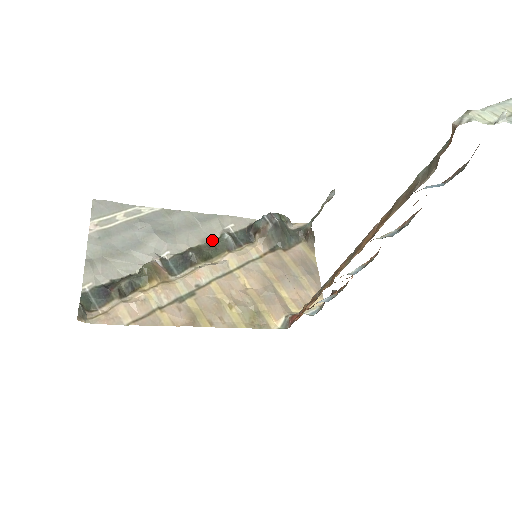
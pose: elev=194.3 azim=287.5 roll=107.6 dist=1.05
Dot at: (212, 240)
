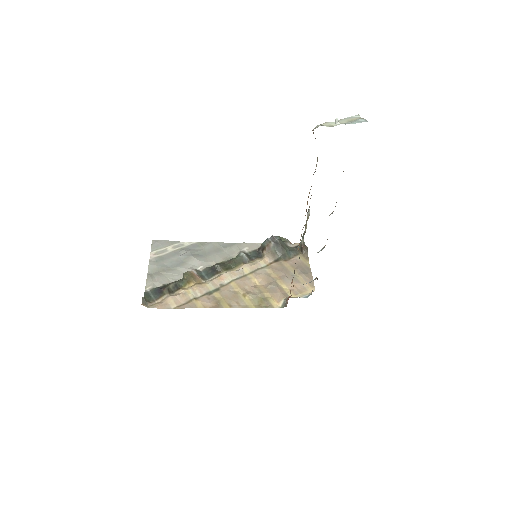
Dot at: (232, 258)
